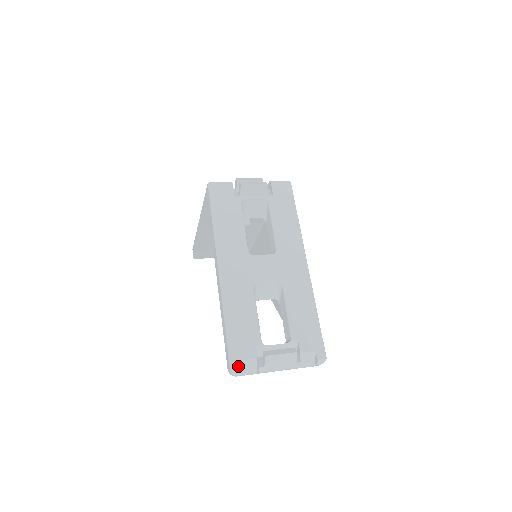
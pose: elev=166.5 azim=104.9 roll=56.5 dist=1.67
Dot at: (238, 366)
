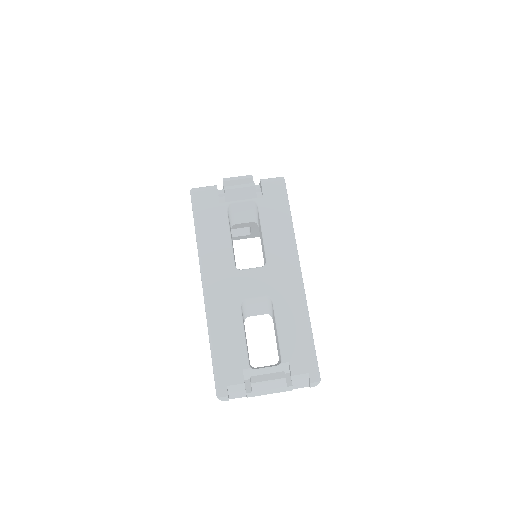
Dot at: (224, 392)
